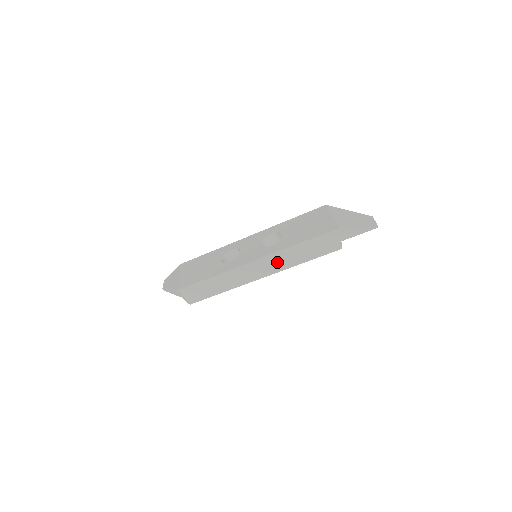
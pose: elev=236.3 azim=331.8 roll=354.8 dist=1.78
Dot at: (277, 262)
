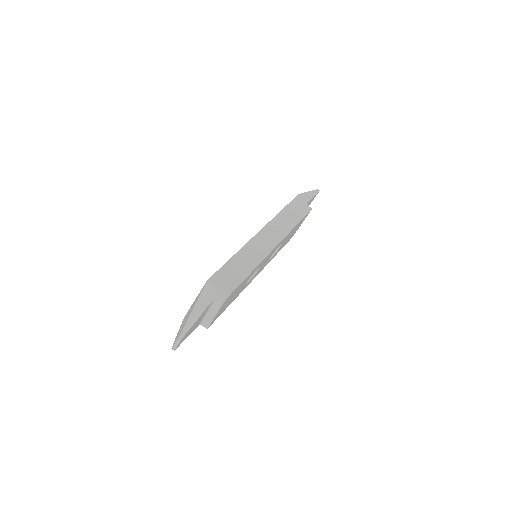
Dot at: (278, 228)
